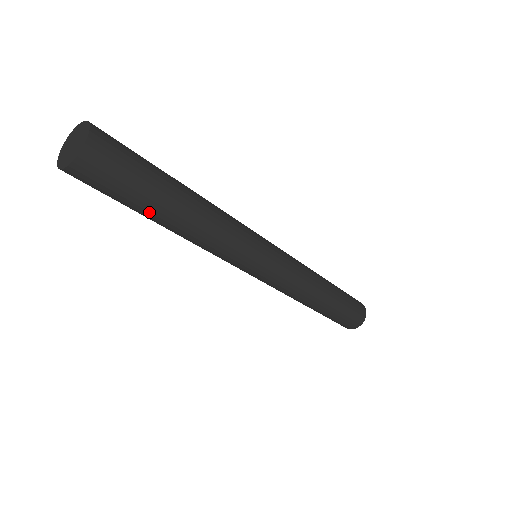
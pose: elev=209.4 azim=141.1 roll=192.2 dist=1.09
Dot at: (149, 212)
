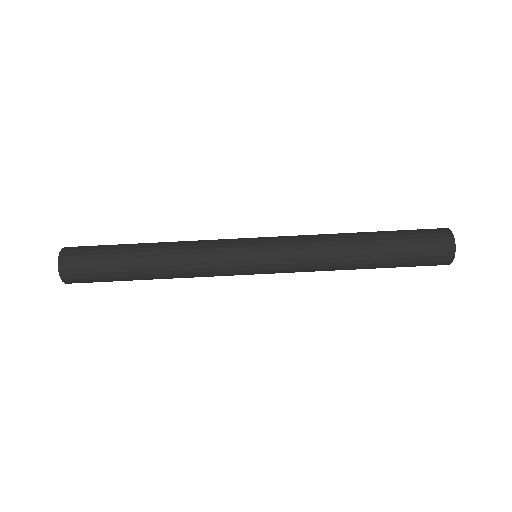
Dot at: (126, 268)
